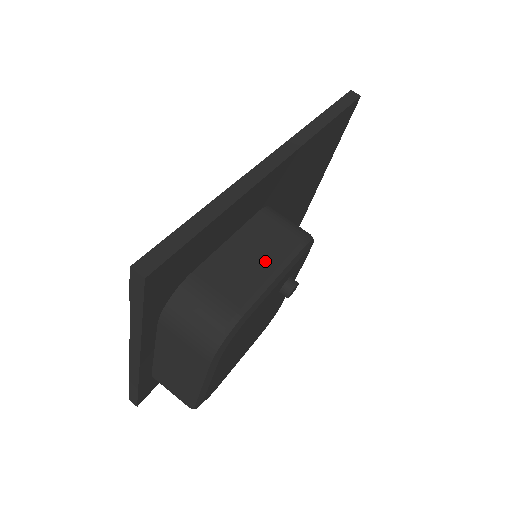
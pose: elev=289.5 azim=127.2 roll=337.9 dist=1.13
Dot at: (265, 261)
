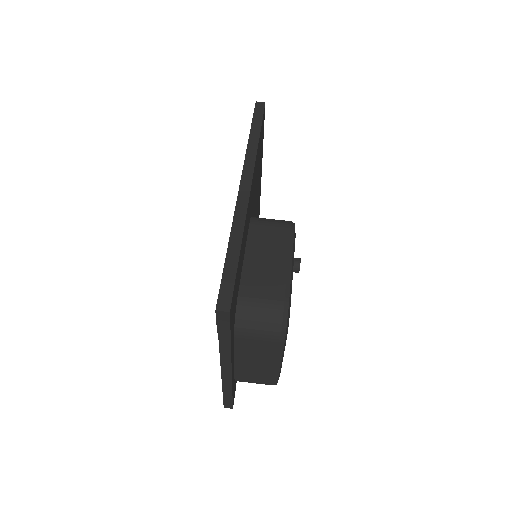
Dot at: (277, 257)
